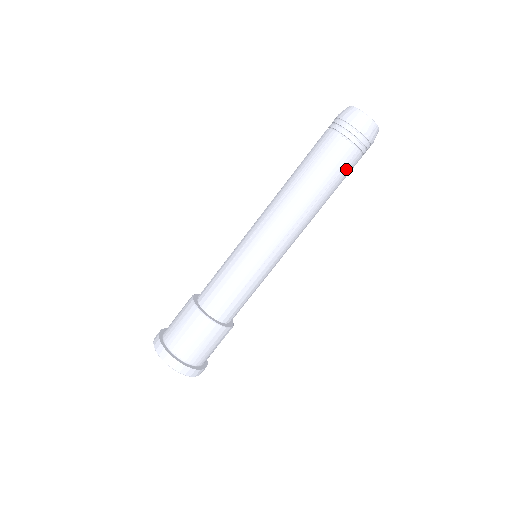
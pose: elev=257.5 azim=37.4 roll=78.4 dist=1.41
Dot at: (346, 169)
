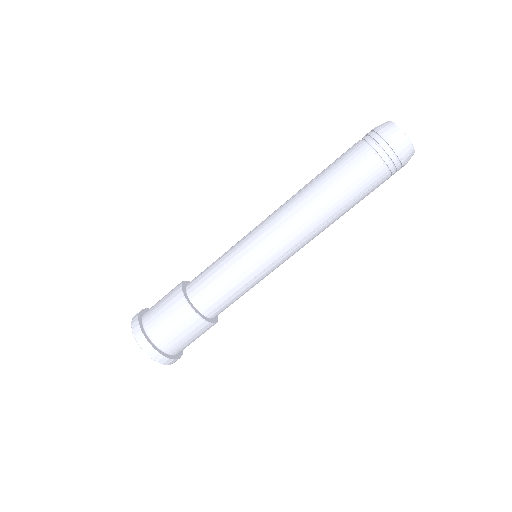
Dot at: (372, 189)
